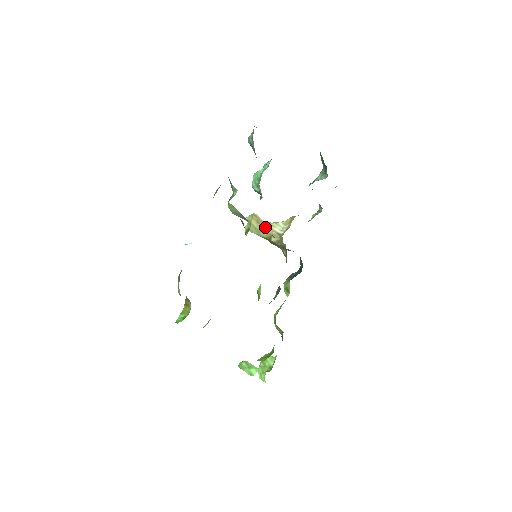
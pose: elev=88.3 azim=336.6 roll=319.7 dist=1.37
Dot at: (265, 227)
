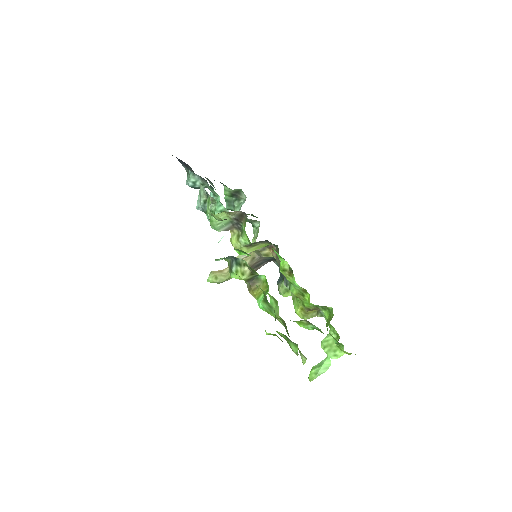
Dot at: occluded
